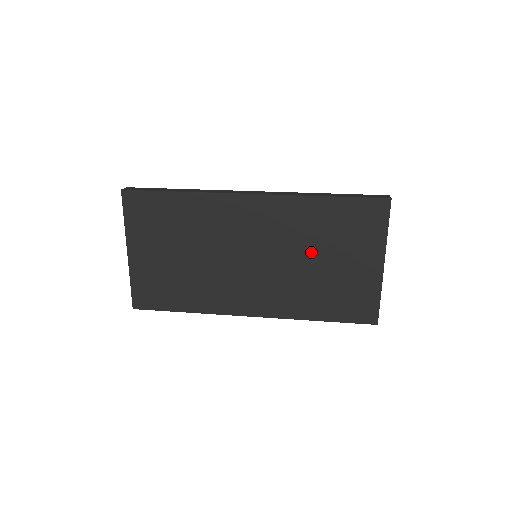
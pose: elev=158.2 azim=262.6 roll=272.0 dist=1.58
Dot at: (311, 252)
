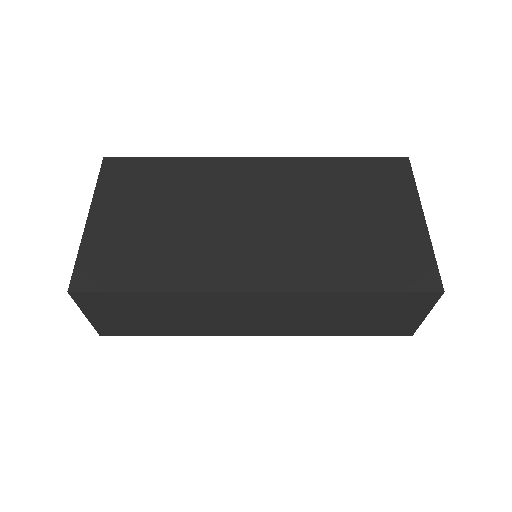
Dot at: (331, 208)
